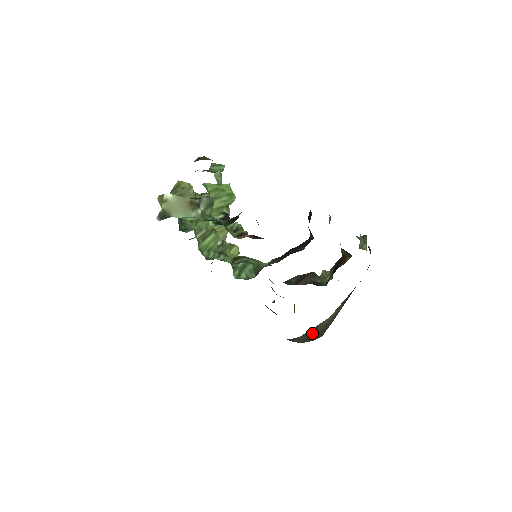
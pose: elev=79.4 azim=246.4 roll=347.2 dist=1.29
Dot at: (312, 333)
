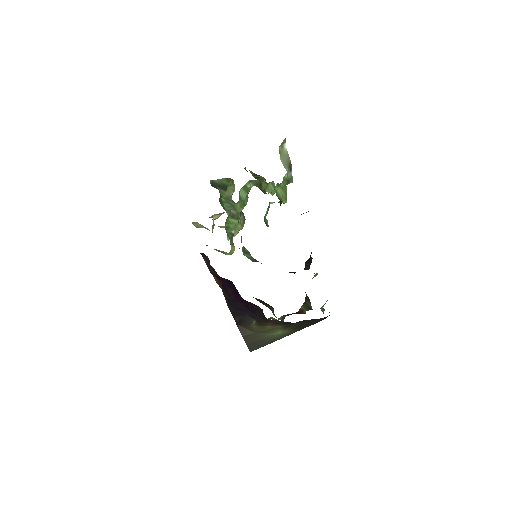
Dot at: (256, 335)
